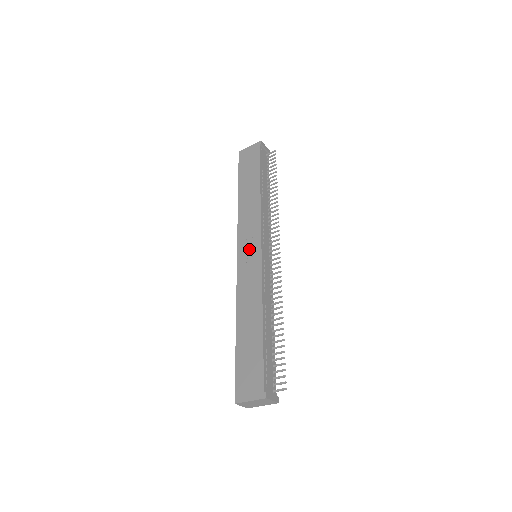
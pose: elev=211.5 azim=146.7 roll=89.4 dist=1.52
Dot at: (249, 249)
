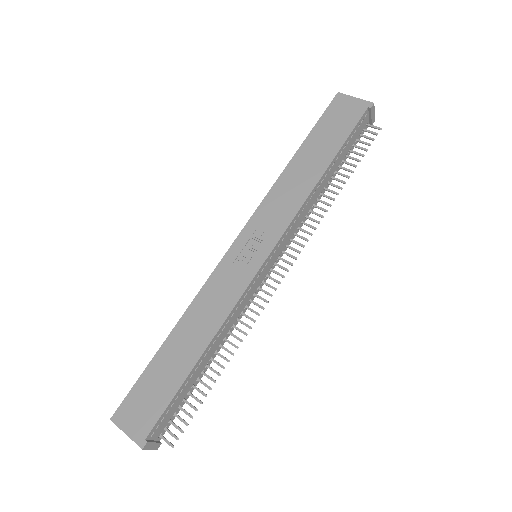
Dot at: (253, 246)
